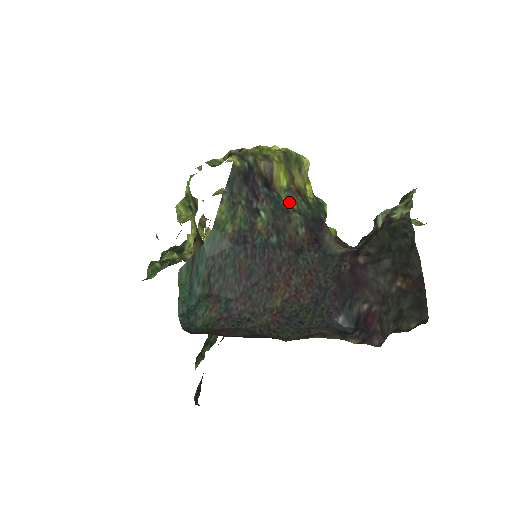
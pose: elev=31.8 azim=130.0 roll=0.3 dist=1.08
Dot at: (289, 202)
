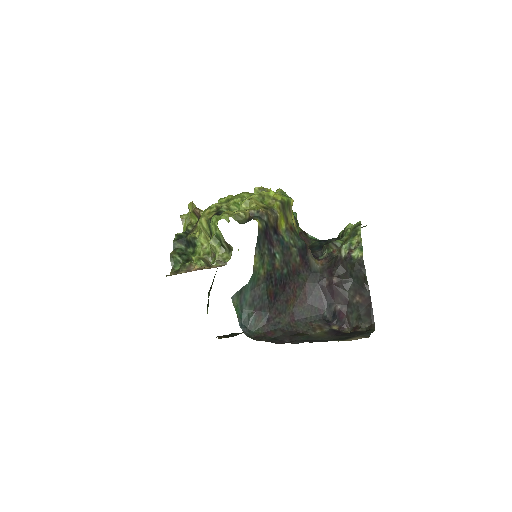
Dot at: (289, 240)
